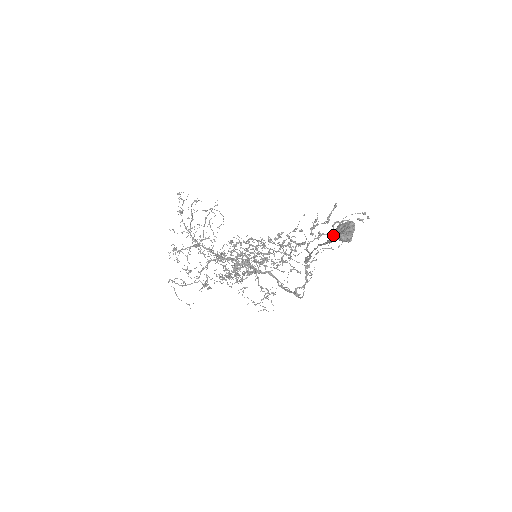
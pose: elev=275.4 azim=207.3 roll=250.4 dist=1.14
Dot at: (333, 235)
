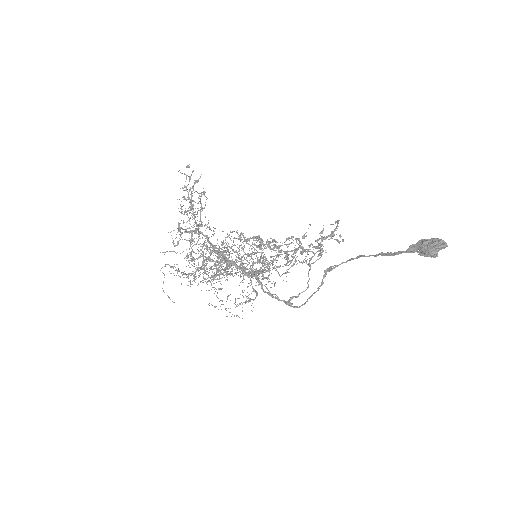
Dot at: (408, 248)
